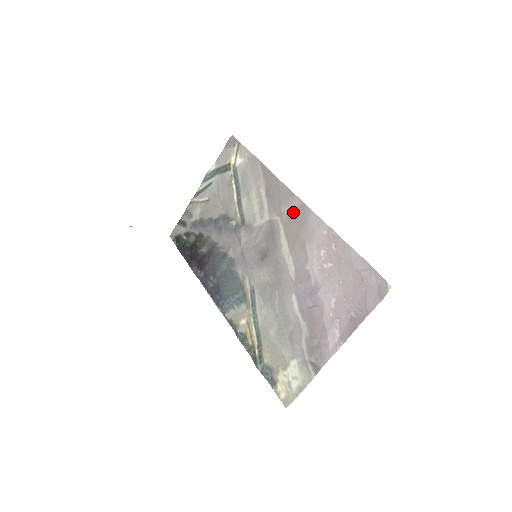
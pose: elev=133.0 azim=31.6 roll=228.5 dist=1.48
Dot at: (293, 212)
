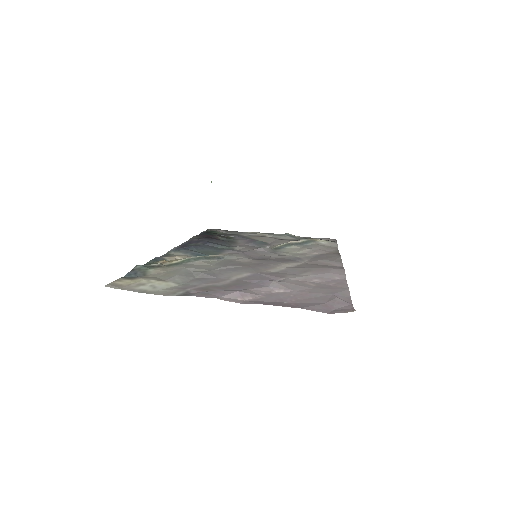
Dot at: (326, 264)
